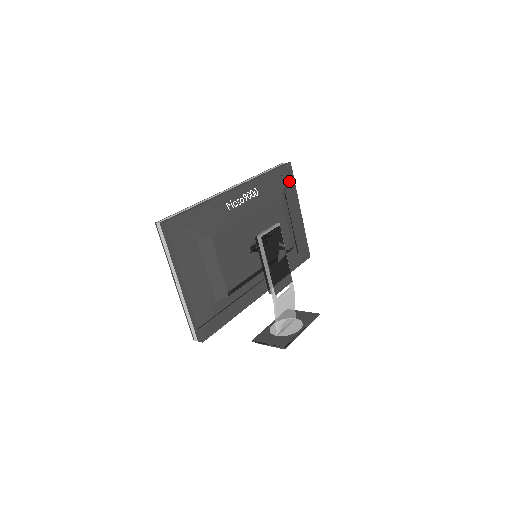
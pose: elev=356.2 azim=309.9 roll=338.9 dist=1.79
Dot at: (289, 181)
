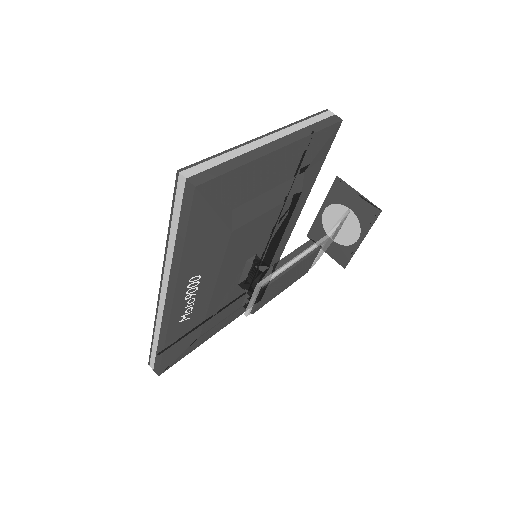
Dot at: (222, 194)
